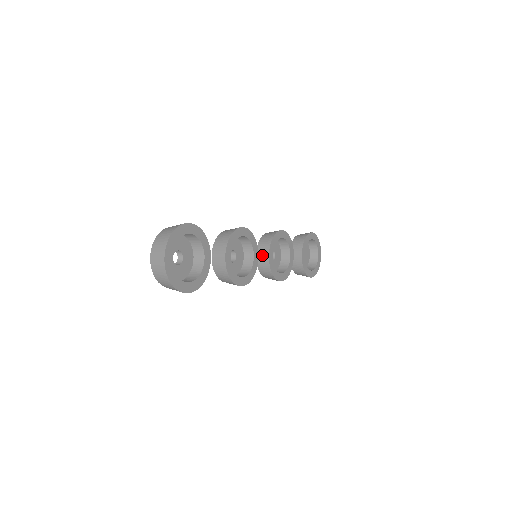
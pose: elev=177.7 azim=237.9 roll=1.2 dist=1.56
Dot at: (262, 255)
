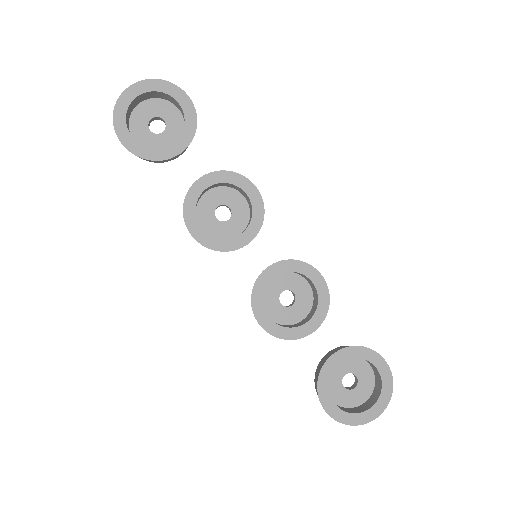
Dot at: occluded
